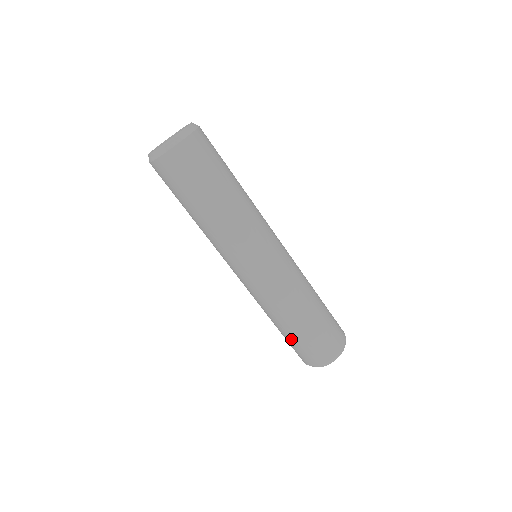
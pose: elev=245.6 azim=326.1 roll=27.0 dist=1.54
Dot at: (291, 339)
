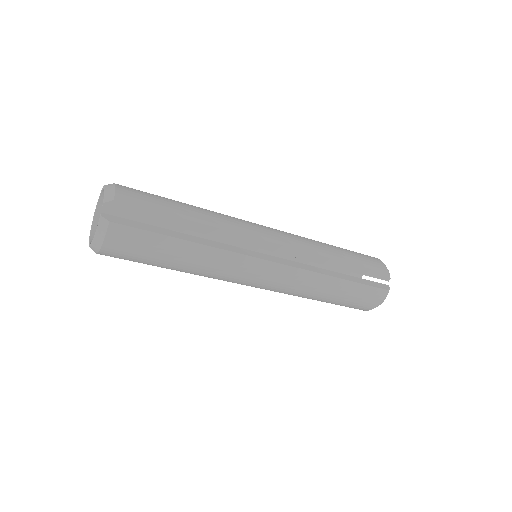
Dot at: occluded
